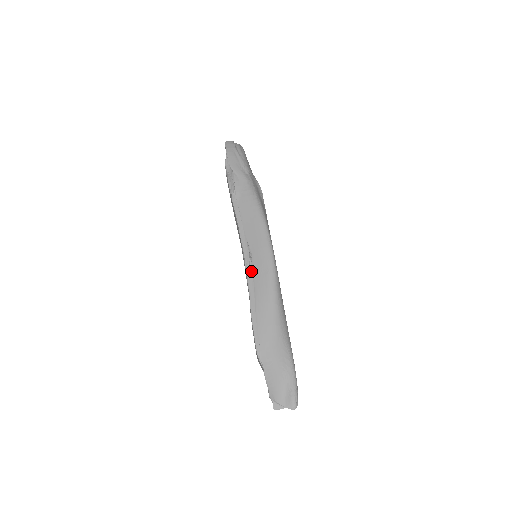
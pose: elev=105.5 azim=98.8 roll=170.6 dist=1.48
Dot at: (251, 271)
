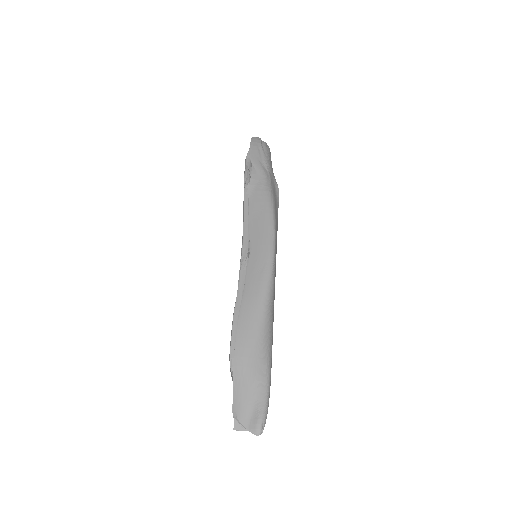
Dot at: (246, 268)
